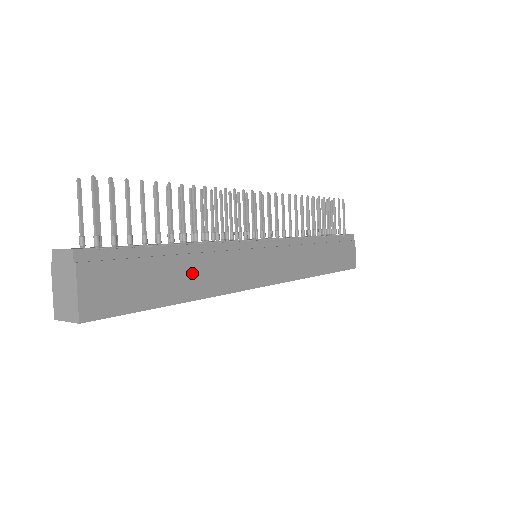
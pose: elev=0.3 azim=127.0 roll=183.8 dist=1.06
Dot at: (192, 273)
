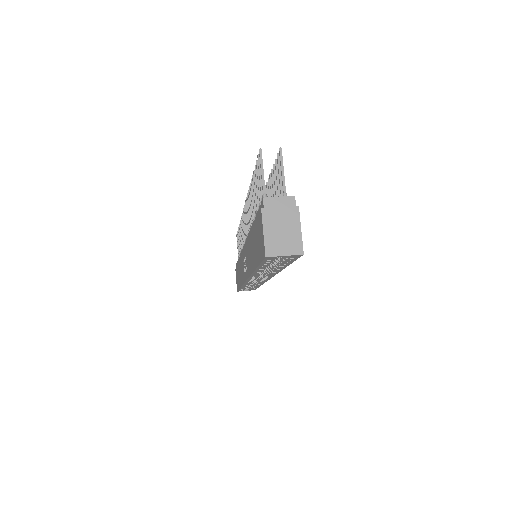
Dot at: occluded
